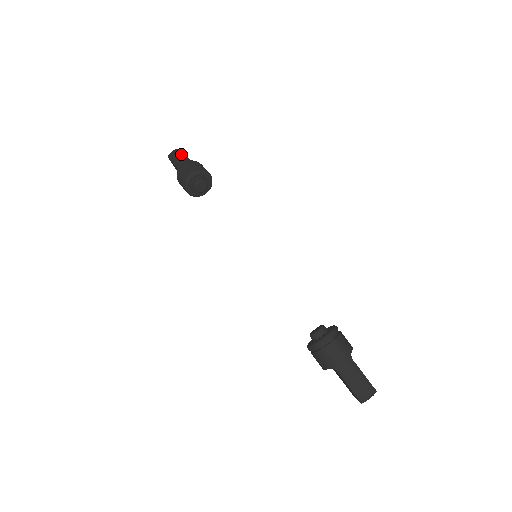
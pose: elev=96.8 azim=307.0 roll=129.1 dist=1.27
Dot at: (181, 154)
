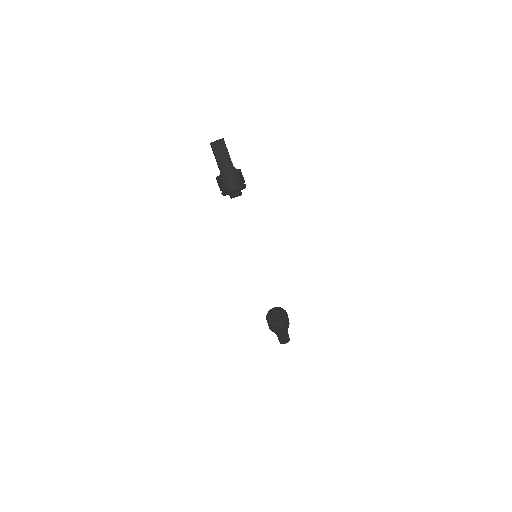
Dot at: (226, 154)
